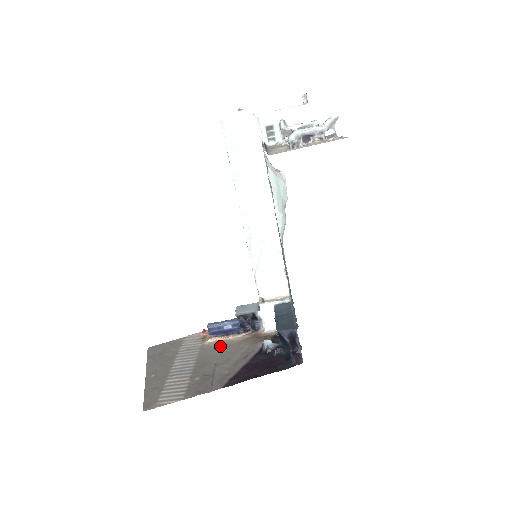
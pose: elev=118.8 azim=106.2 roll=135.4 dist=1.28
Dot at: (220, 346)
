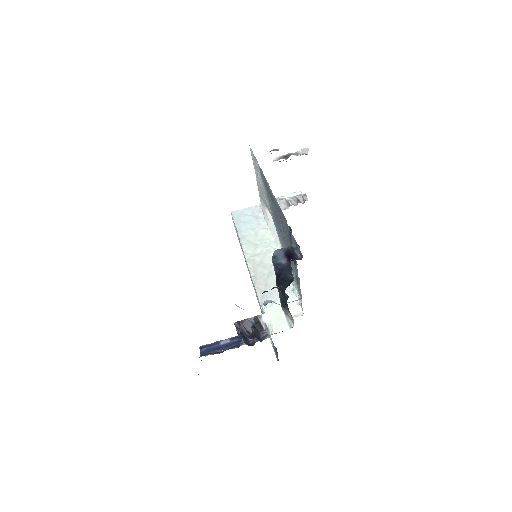
Dot at: occluded
